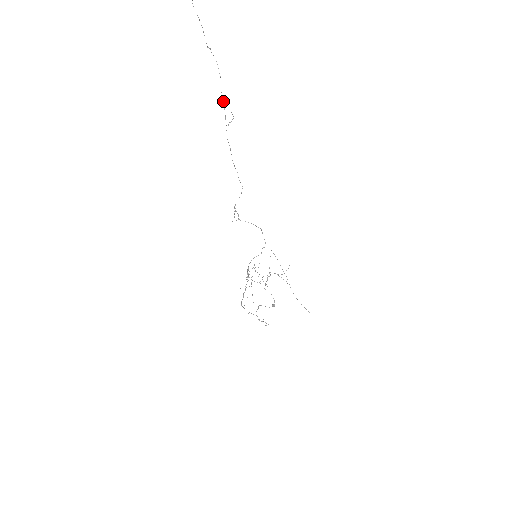
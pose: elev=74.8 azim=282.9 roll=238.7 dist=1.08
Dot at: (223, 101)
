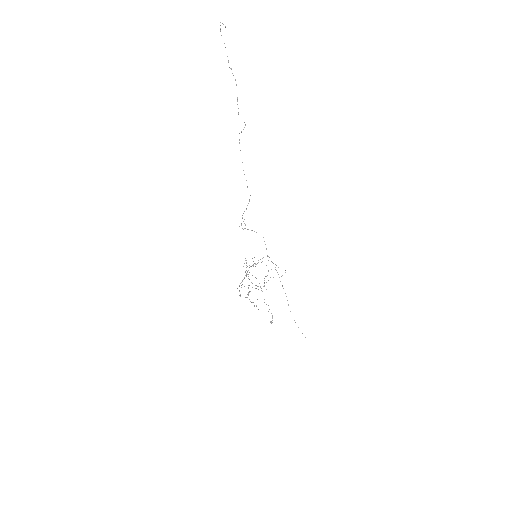
Dot at: (238, 113)
